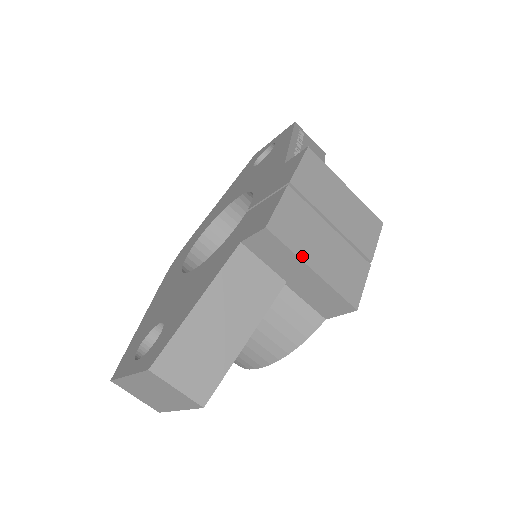
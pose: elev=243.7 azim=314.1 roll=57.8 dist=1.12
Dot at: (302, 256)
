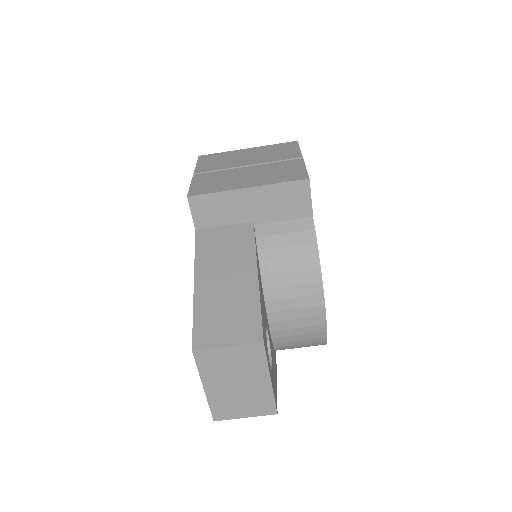
Dot at: (231, 189)
